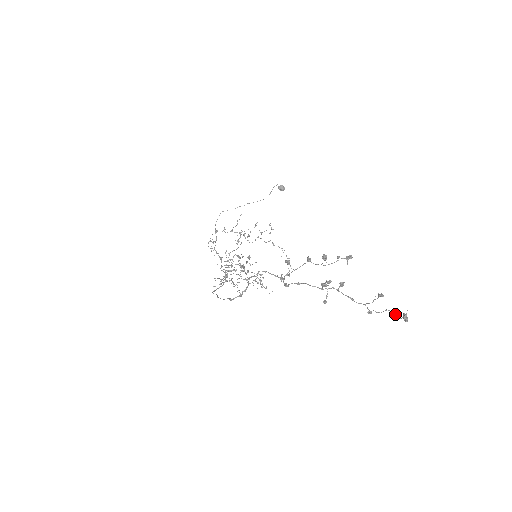
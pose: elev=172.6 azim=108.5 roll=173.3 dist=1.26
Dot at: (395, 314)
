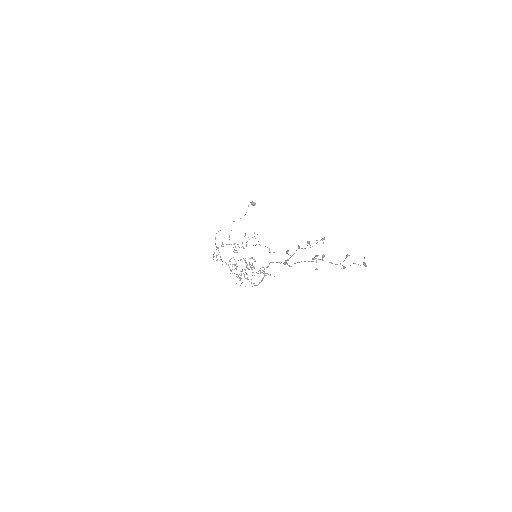
Dot at: (358, 264)
